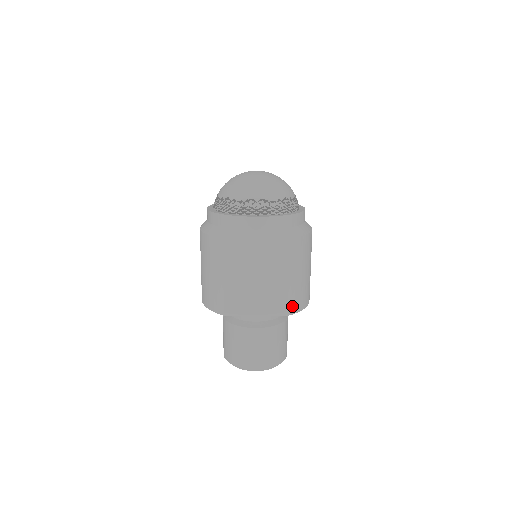
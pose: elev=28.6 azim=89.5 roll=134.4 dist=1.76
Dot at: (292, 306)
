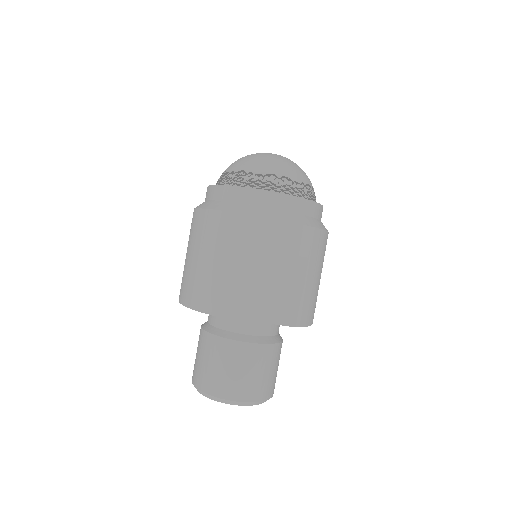
Dot at: (302, 316)
